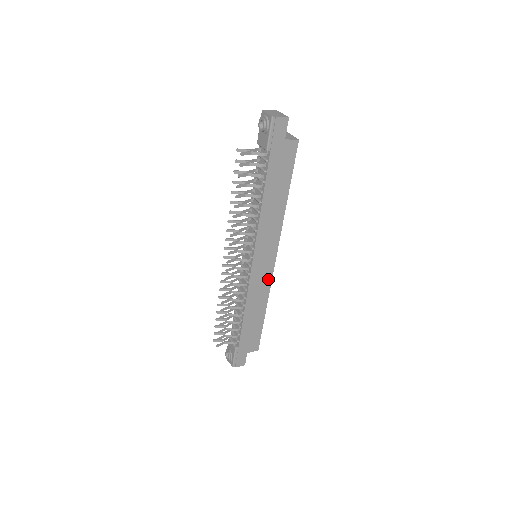
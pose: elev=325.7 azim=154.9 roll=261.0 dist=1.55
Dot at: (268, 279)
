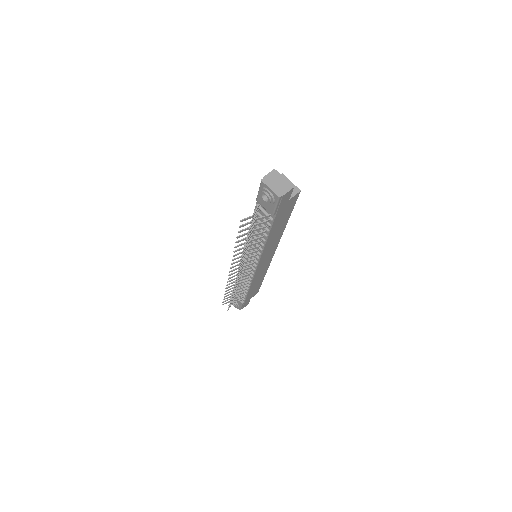
Dot at: (268, 264)
